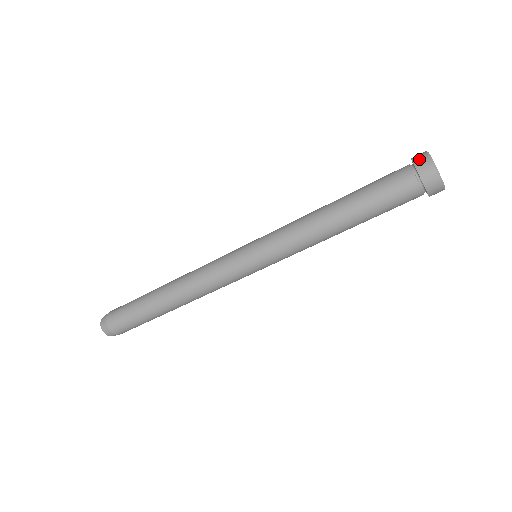
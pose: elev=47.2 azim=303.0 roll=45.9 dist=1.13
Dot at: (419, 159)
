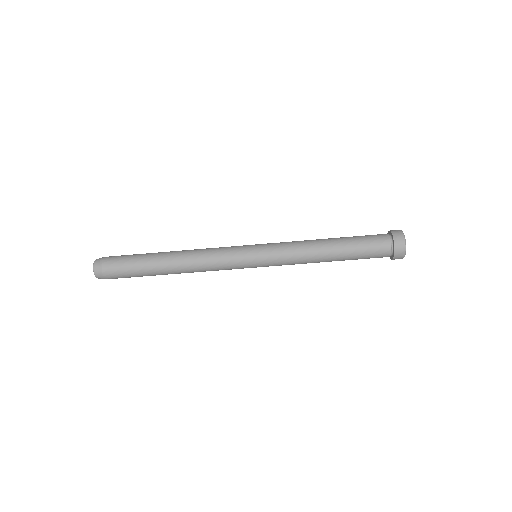
Dot at: (399, 243)
